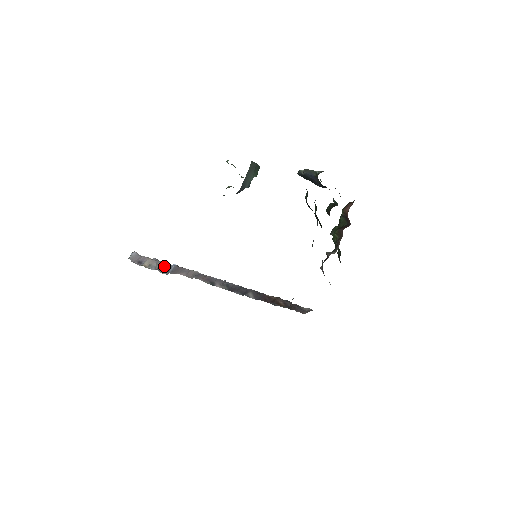
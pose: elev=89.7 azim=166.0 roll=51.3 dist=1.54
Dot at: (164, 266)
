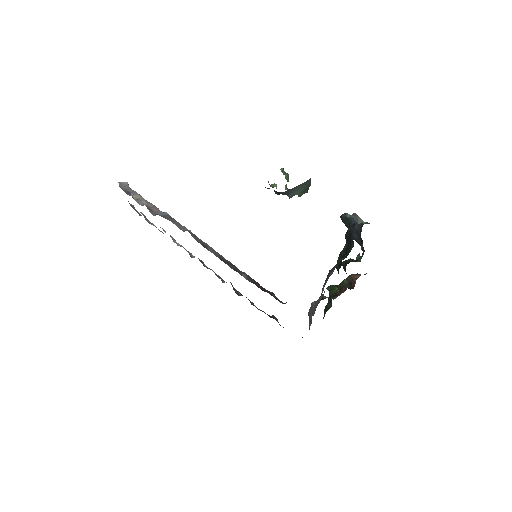
Dot at: (155, 208)
